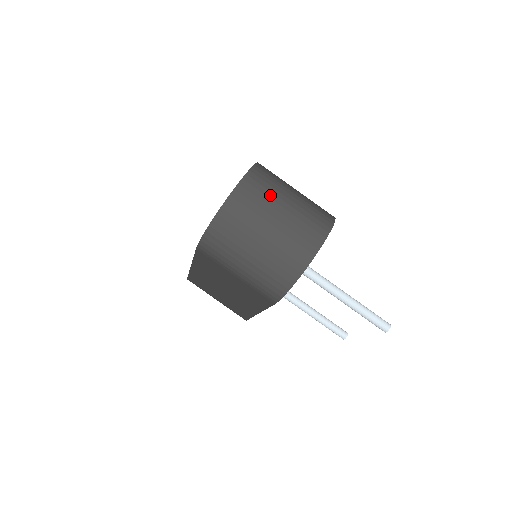
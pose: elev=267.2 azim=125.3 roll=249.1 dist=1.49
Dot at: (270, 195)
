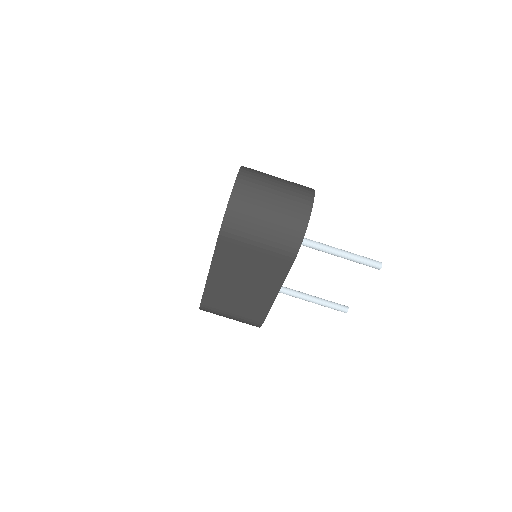
Dot at: (263, 177)
